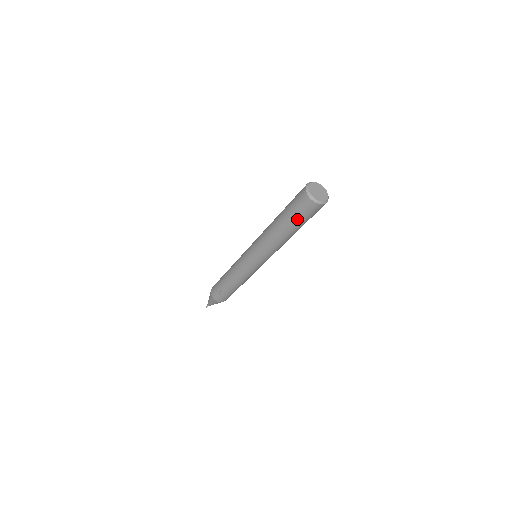
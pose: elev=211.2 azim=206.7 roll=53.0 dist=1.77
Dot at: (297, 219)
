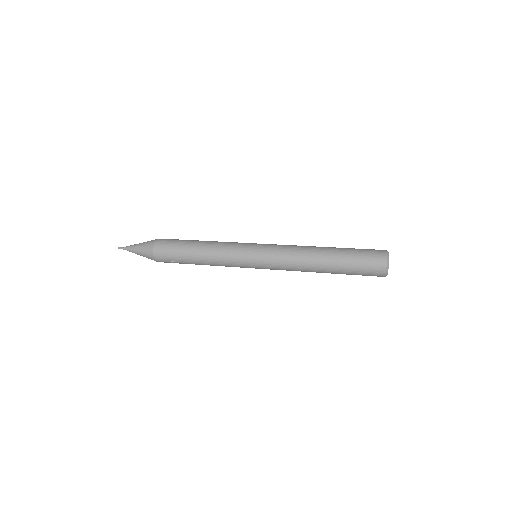
Dot at: occluded
